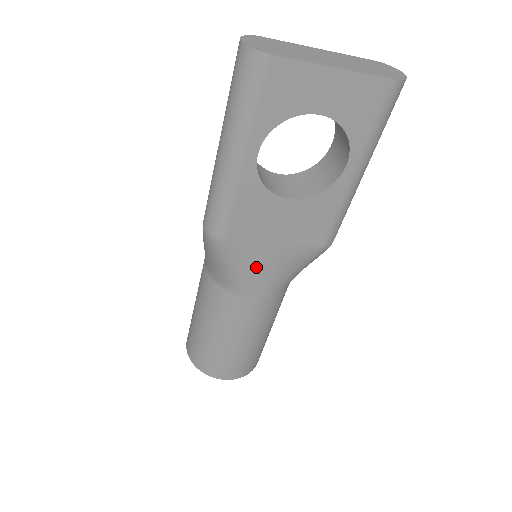
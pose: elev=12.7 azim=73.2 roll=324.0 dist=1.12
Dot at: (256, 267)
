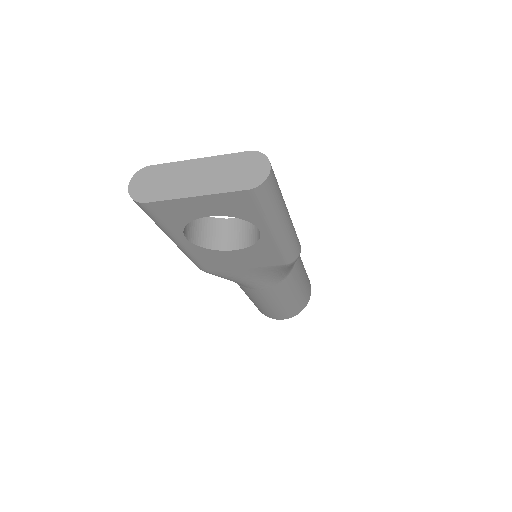
Dot at: (244, 278)
